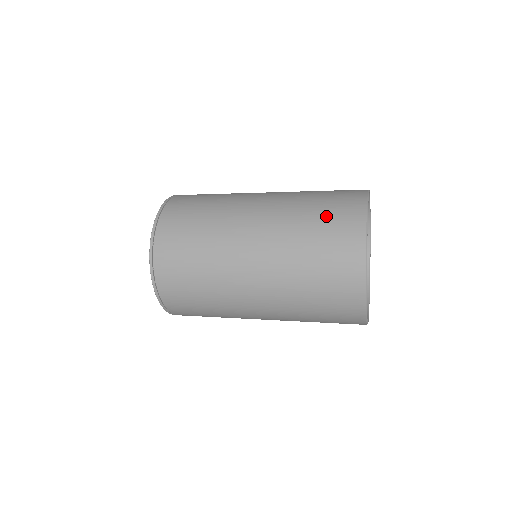
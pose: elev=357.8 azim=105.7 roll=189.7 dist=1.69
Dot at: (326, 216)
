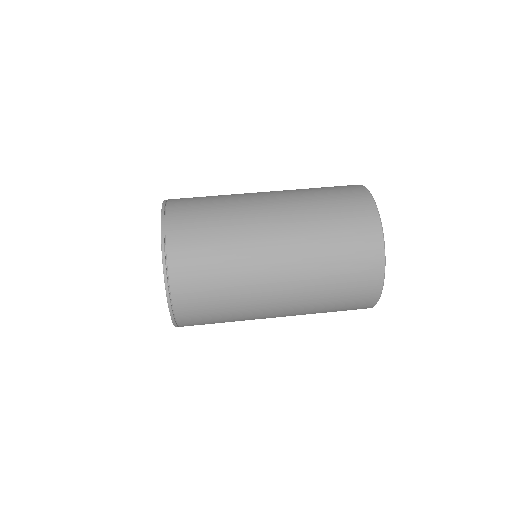
Dot at: (348, 275)
